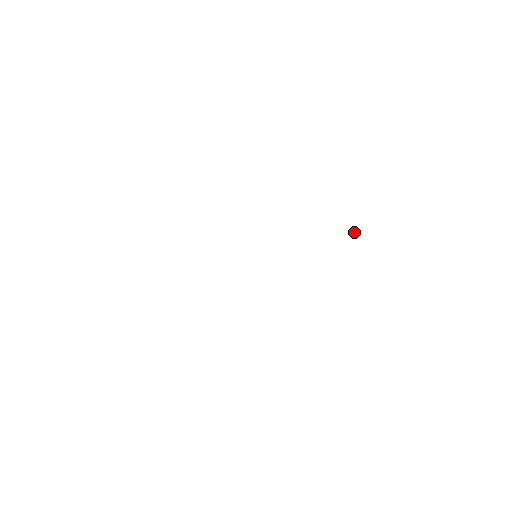
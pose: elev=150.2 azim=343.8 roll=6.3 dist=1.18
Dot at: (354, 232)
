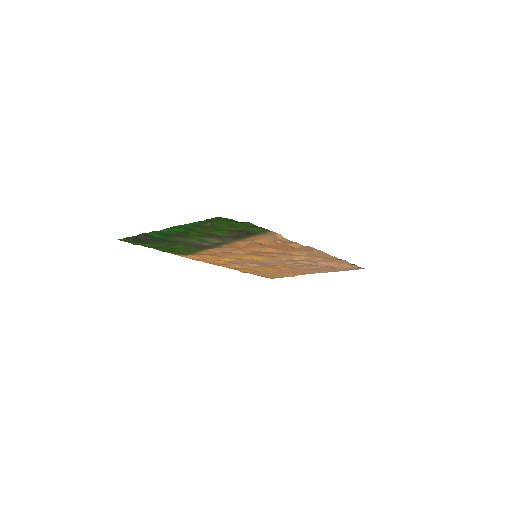
Dot at: (335, 257)
